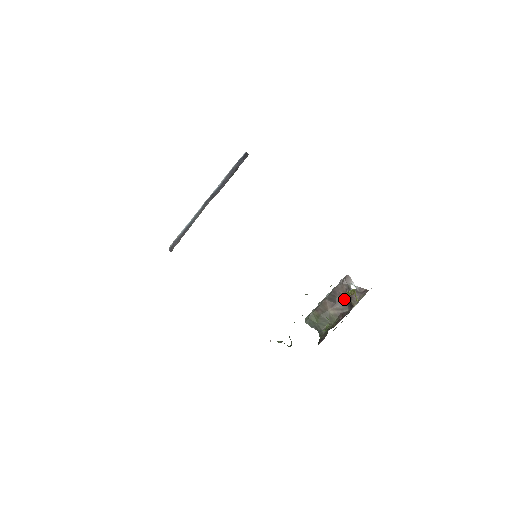
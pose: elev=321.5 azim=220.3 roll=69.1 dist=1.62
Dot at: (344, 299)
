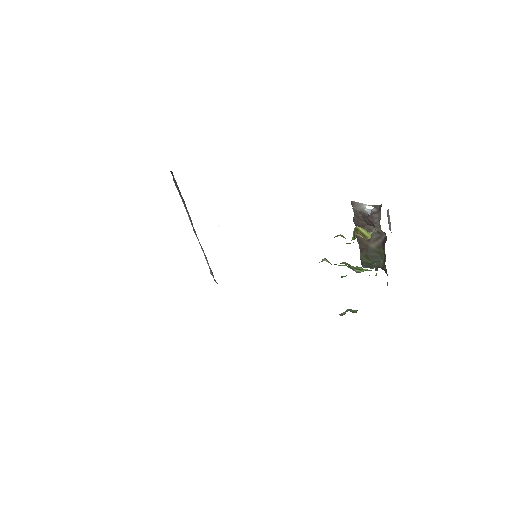
Dot at: (372, 226)
